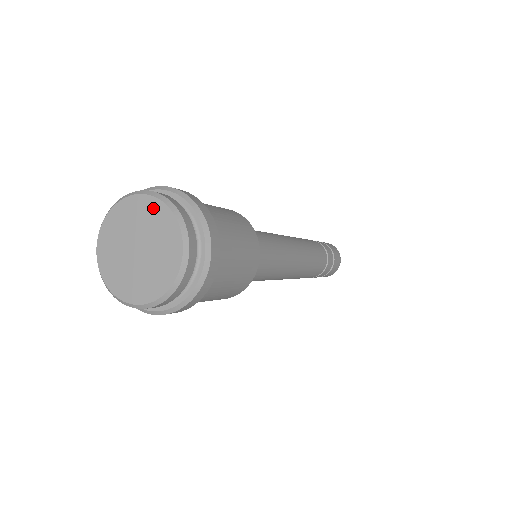
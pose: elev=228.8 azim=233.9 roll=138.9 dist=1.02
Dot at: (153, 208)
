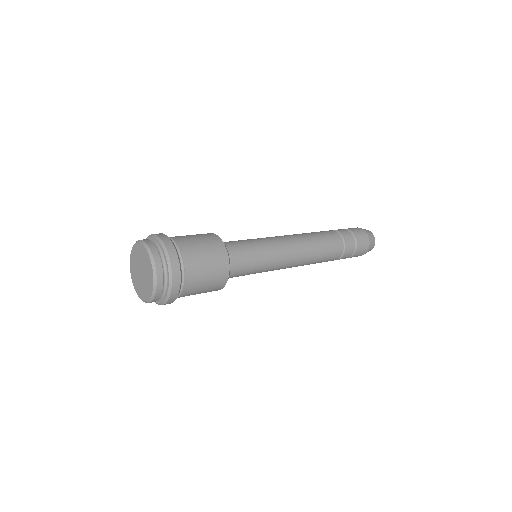
Dot at: (137, 249)
